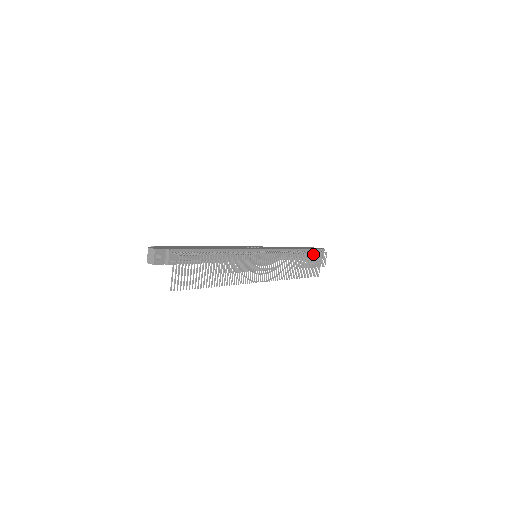
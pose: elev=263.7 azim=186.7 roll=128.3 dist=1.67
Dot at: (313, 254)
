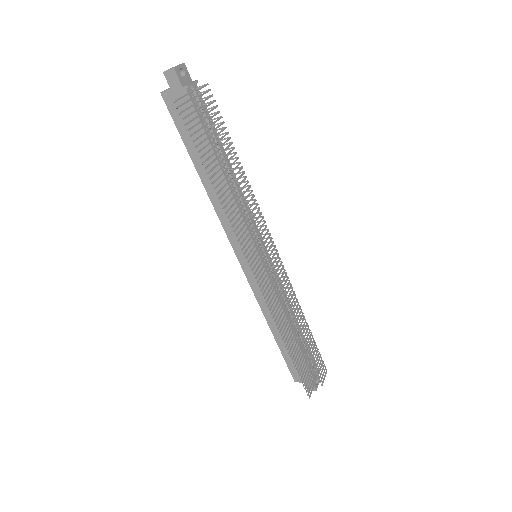
Dot at: (314, 343)
